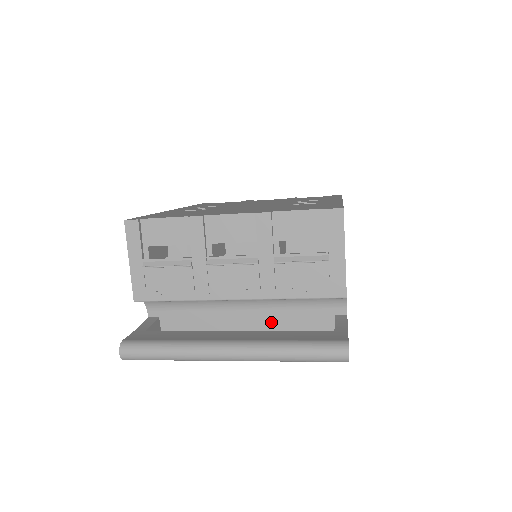
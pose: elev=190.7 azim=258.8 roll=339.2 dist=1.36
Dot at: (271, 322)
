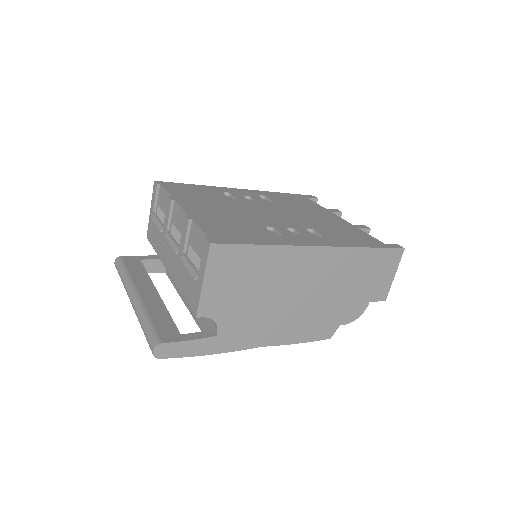
Dot at: occluded
